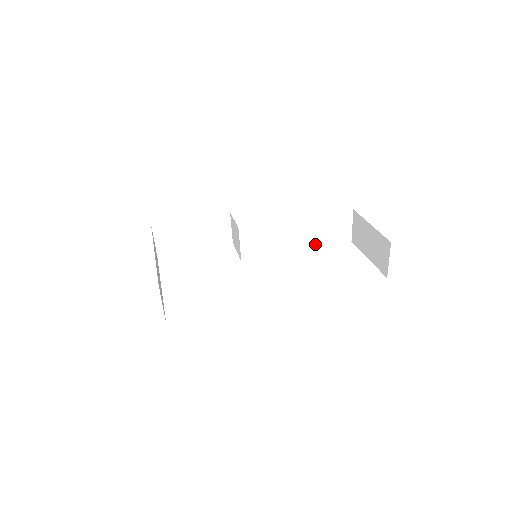
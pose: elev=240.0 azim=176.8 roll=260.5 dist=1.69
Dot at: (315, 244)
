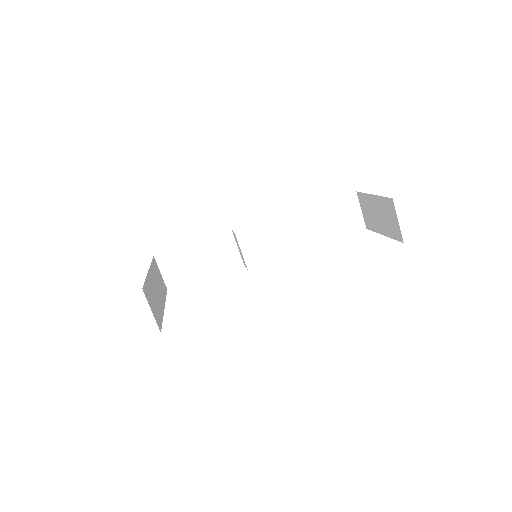
Dot at: (325, 238)
